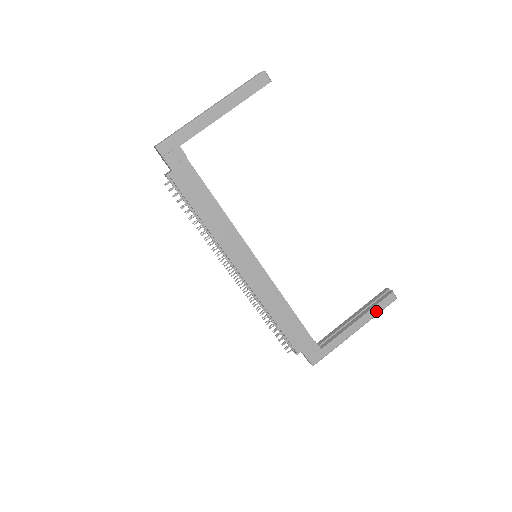
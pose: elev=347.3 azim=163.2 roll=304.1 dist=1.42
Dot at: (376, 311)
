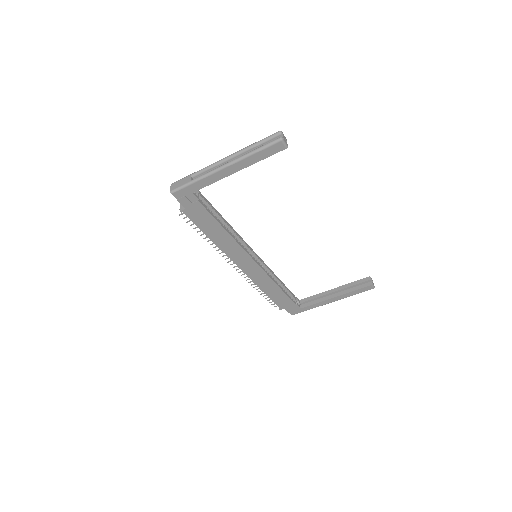
Dot at: (353, 294)
